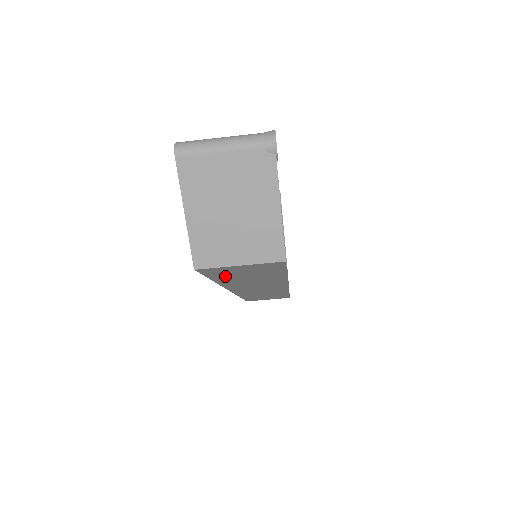
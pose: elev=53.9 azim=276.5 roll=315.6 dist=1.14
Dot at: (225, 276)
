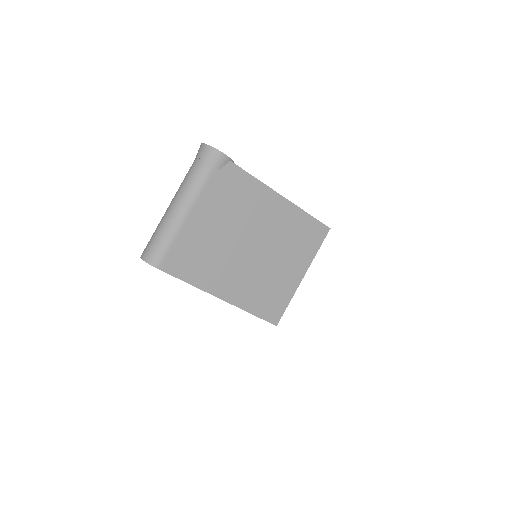
Dot at: occluded
